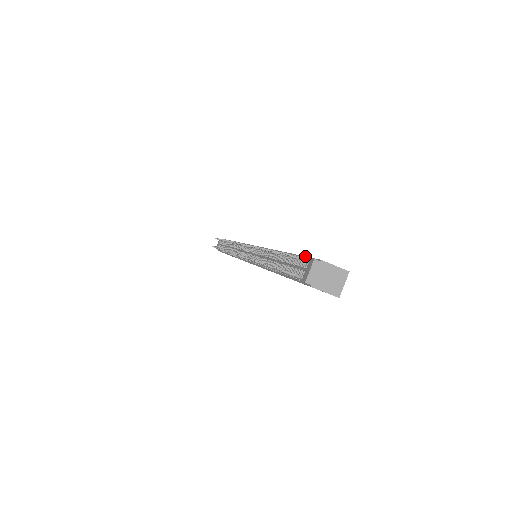
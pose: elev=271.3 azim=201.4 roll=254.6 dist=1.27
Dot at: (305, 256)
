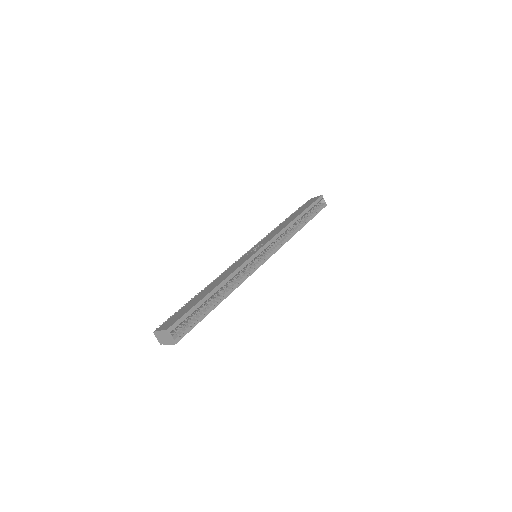
Dot at: (173, 315)
